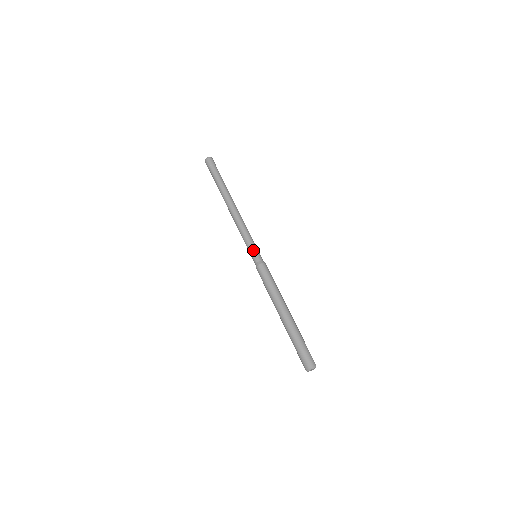
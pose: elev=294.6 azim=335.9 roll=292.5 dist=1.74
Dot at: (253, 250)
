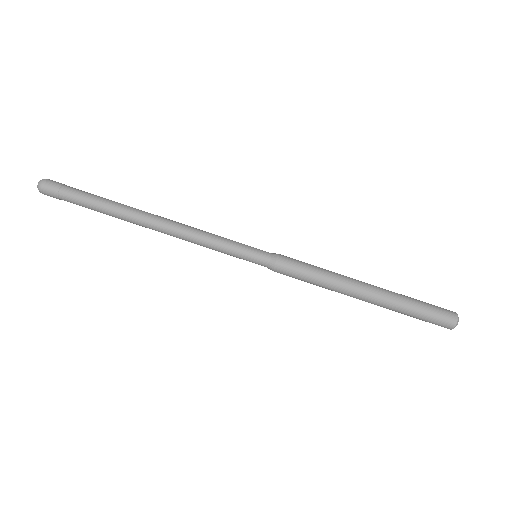
Dot at: (247, 253)
